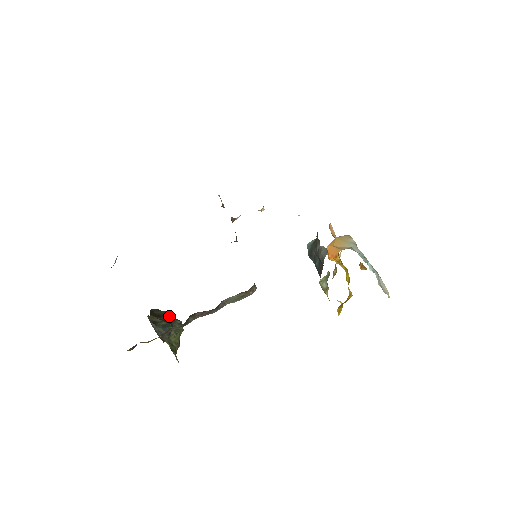
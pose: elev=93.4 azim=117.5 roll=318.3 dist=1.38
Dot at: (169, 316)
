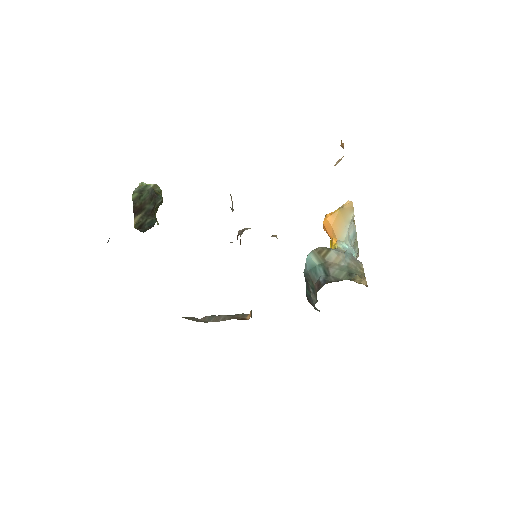
Dot at: (150, 200)
